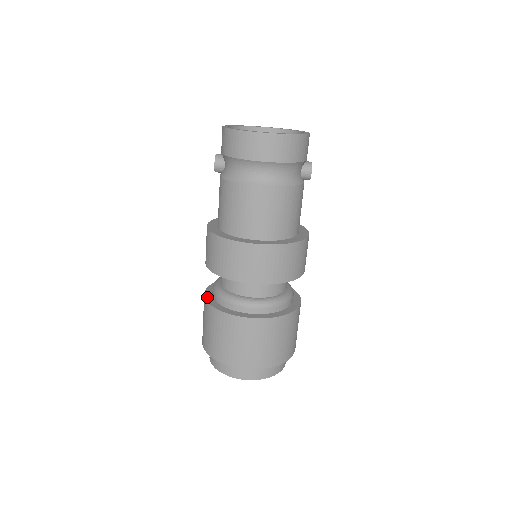
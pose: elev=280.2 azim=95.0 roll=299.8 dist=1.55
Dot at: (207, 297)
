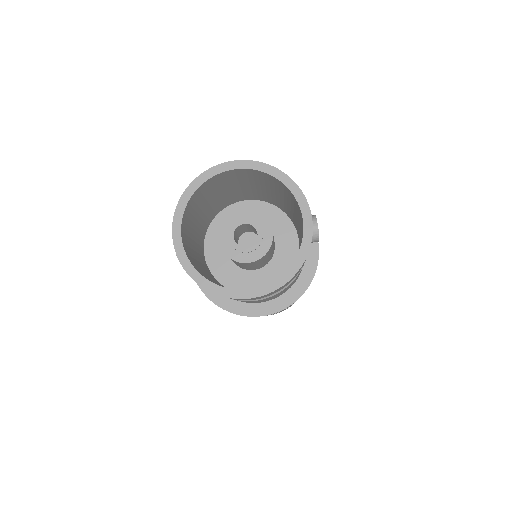
Dot at: occluded
